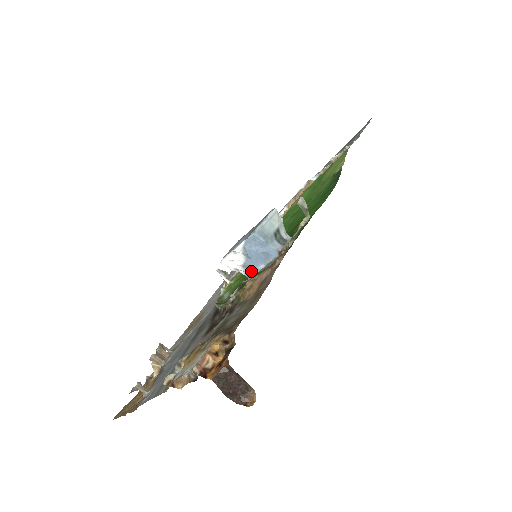
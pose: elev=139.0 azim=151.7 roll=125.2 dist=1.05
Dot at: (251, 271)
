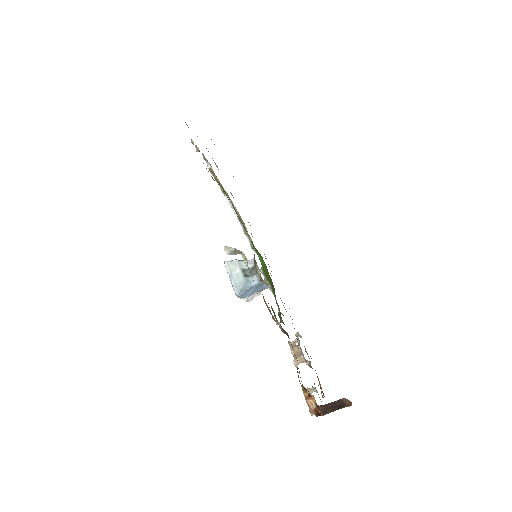
Dot at: (266, 287)
